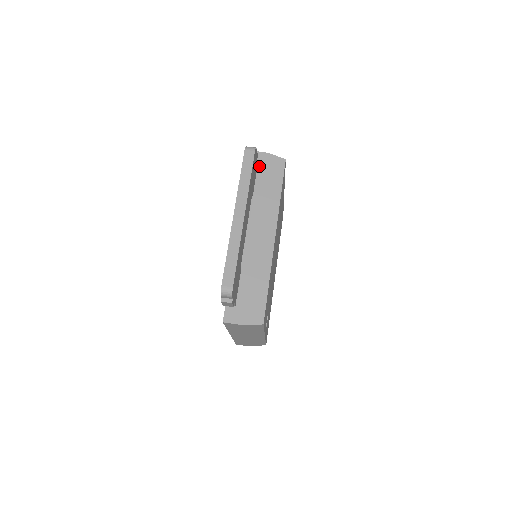
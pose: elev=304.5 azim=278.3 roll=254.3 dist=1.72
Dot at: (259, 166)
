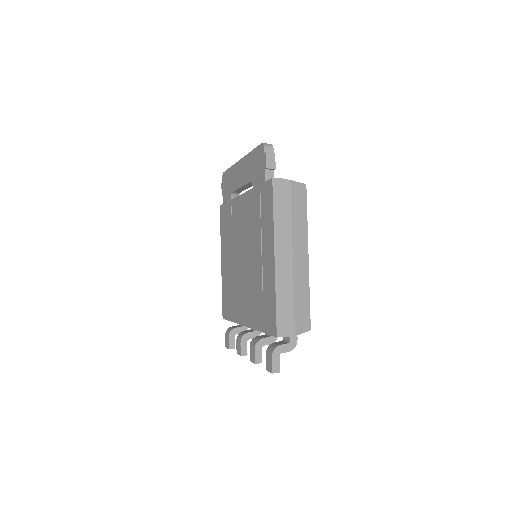
Dot at: occluded
